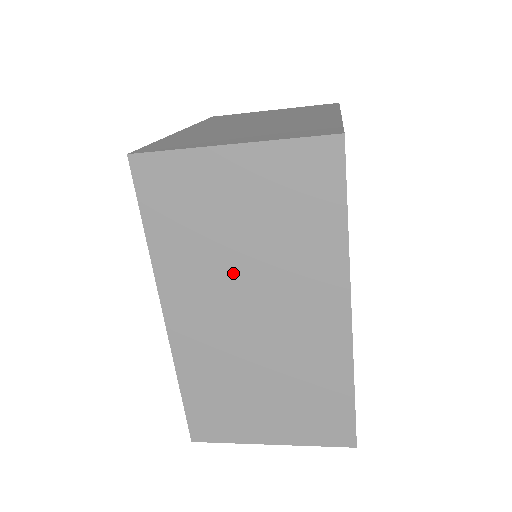
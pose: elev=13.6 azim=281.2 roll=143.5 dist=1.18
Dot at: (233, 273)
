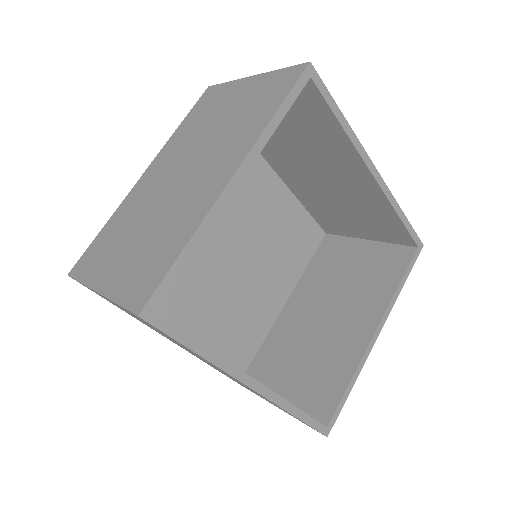
Dot at: occluded
